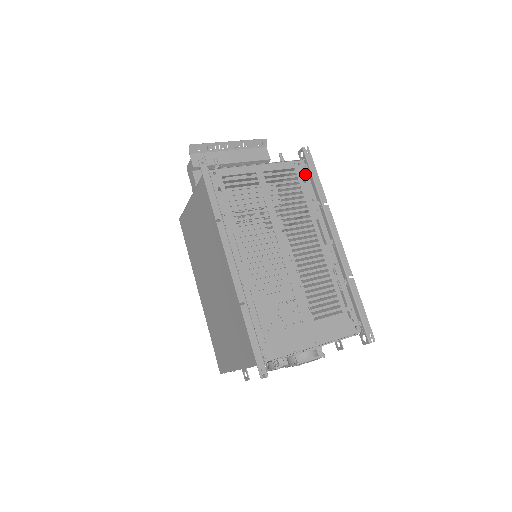
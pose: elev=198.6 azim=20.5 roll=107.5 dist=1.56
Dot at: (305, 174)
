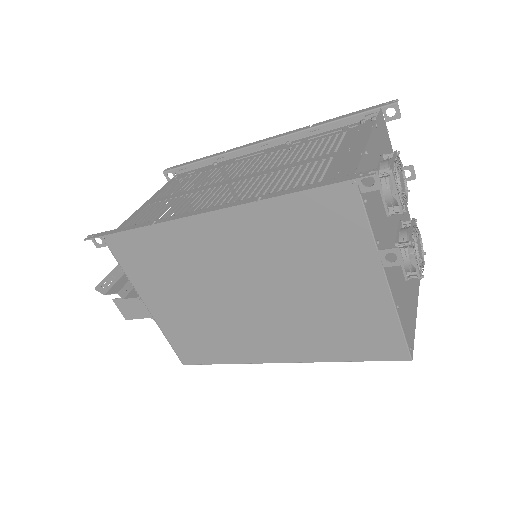
Dot at: (188, 173)
